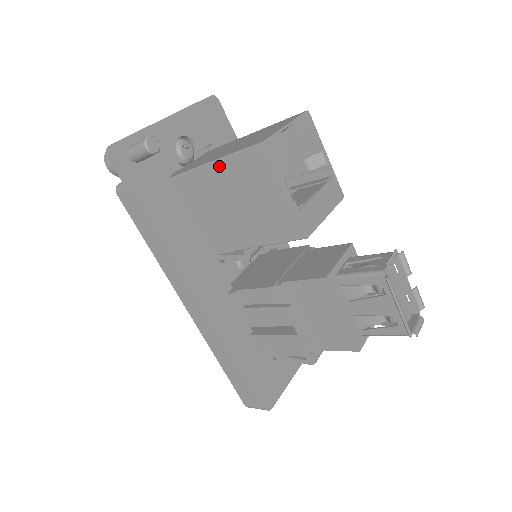
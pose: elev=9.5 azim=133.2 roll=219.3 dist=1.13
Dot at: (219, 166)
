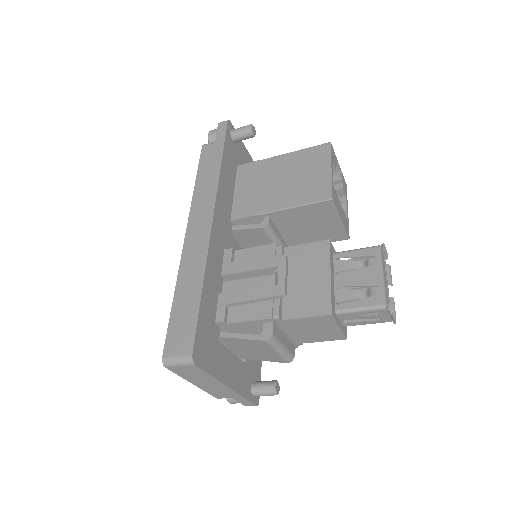
Dot at: (288, 156)
